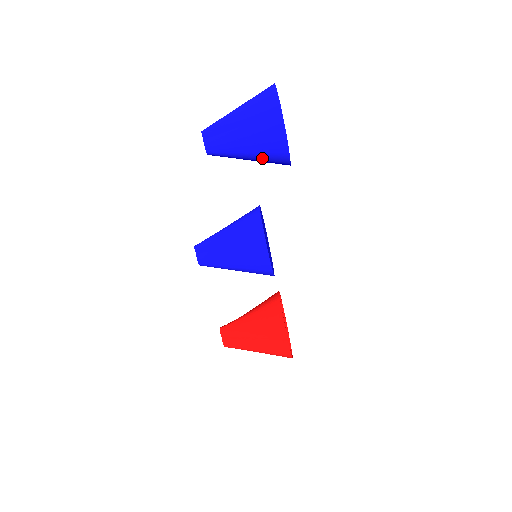
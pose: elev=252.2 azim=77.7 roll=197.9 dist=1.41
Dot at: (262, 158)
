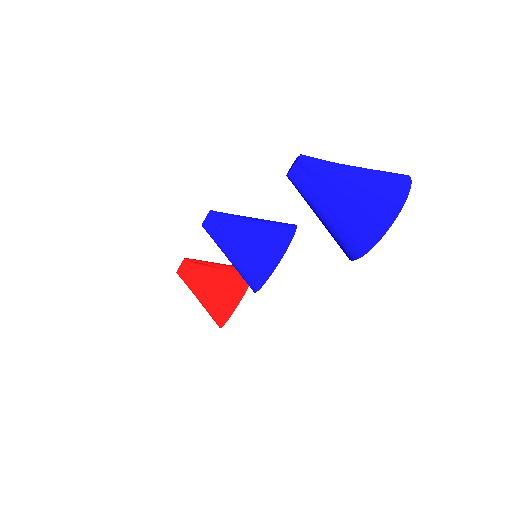
Dot at: (329, 231)
